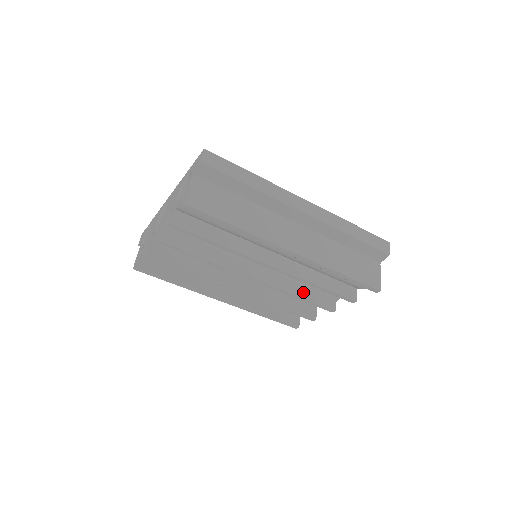
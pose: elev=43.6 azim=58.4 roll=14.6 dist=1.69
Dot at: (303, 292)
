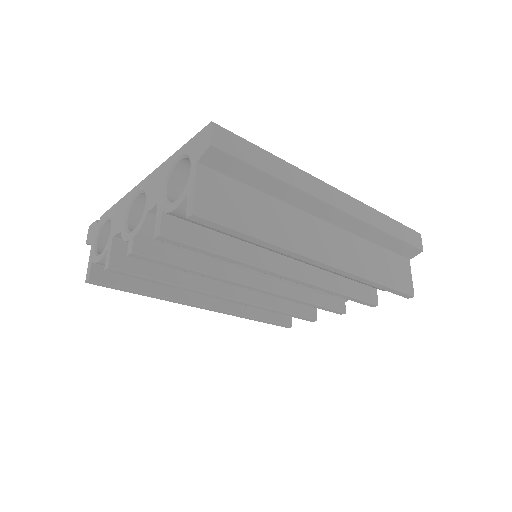
Dot at: (312, 296)
